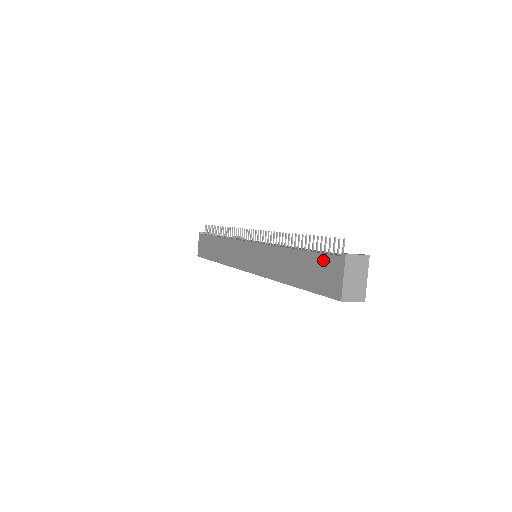
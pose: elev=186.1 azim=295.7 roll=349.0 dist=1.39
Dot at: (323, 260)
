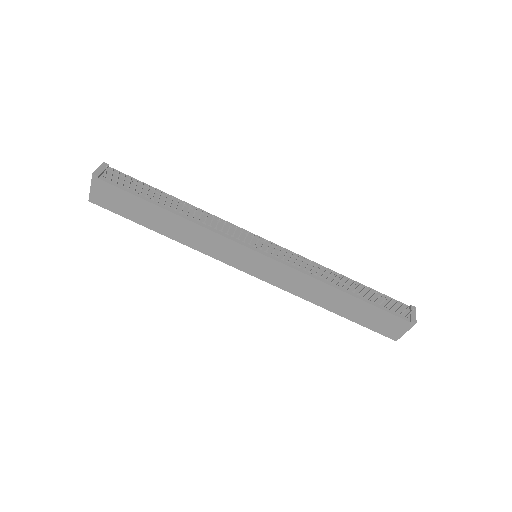
Dot at: (388, 316)
